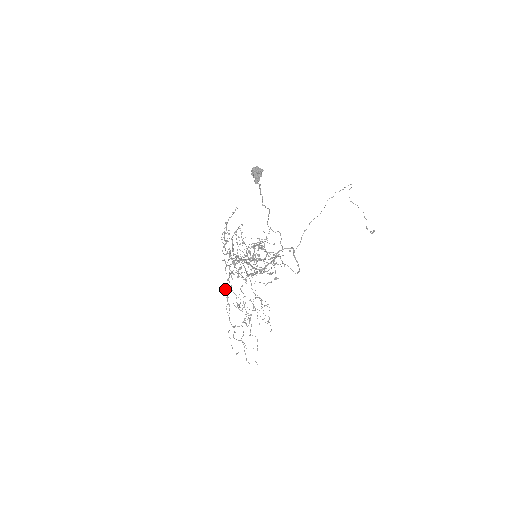
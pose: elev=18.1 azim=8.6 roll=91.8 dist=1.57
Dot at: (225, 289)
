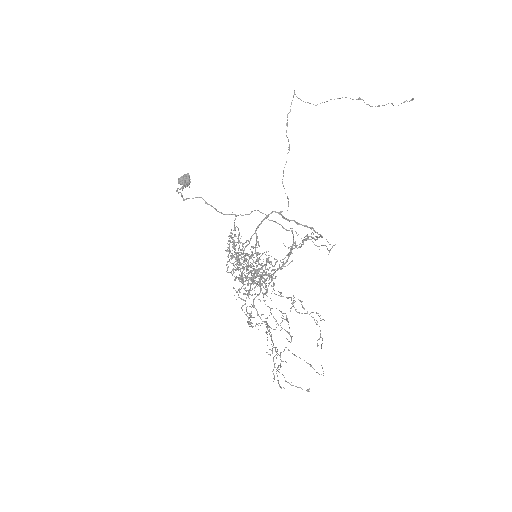
Dot at: (261, 319)
